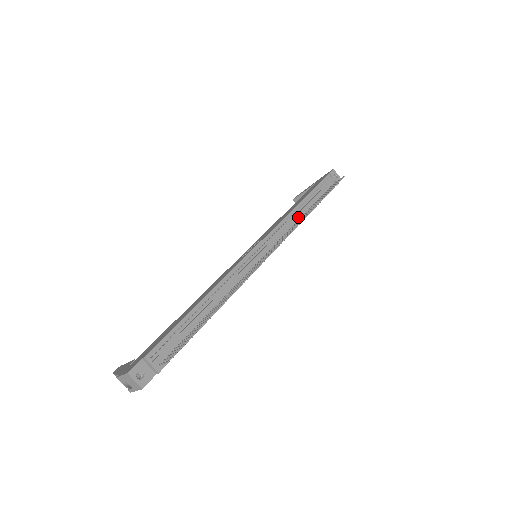
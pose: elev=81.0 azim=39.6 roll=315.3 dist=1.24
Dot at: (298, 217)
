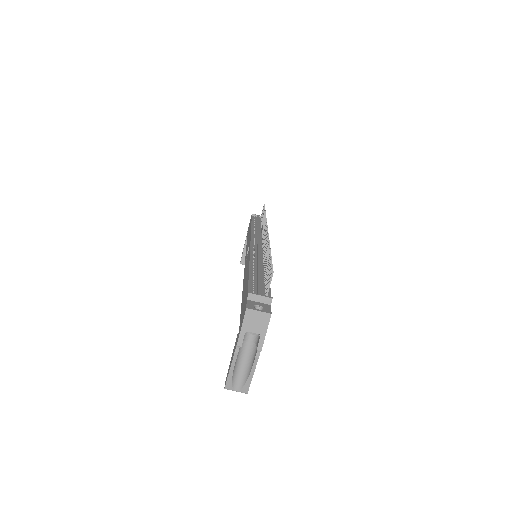
Dot at: occluded
